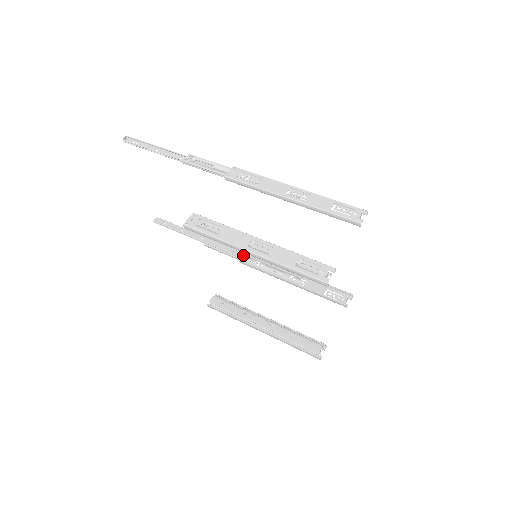
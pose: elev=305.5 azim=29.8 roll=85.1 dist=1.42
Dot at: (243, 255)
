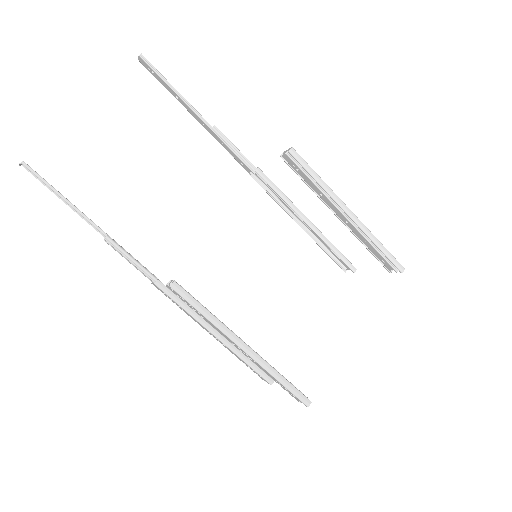
Dot at: occluded
